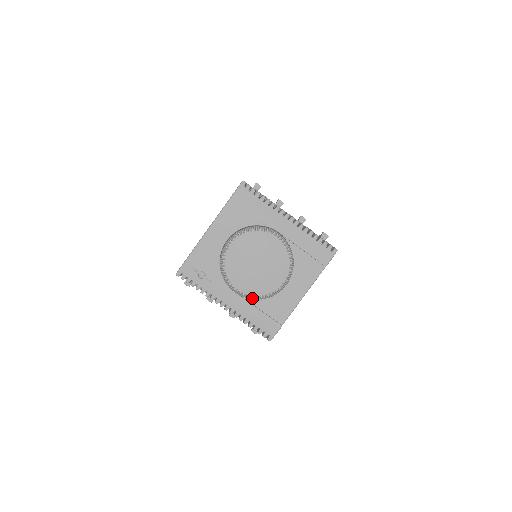
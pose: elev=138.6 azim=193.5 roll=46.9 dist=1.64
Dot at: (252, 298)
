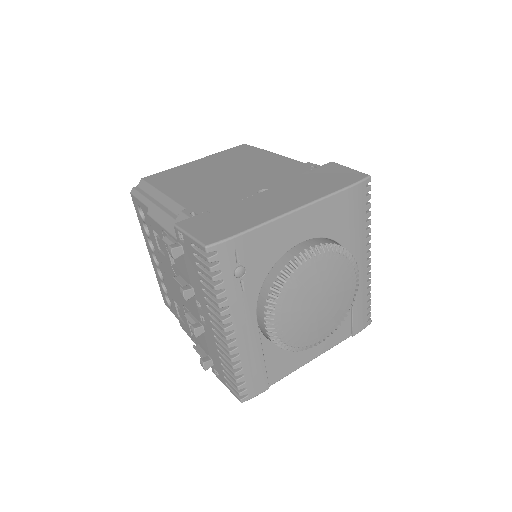
Dot at: (276, 342)
